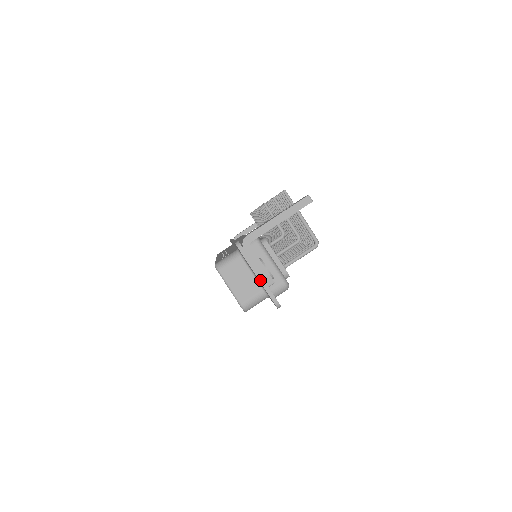
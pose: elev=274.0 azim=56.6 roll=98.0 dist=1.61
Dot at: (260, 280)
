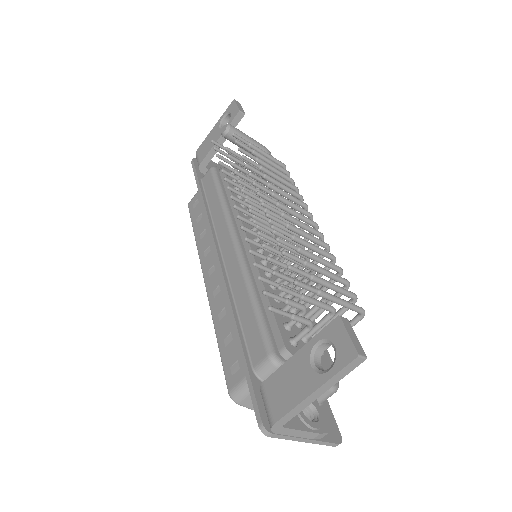
Dot at: (309, 442)
